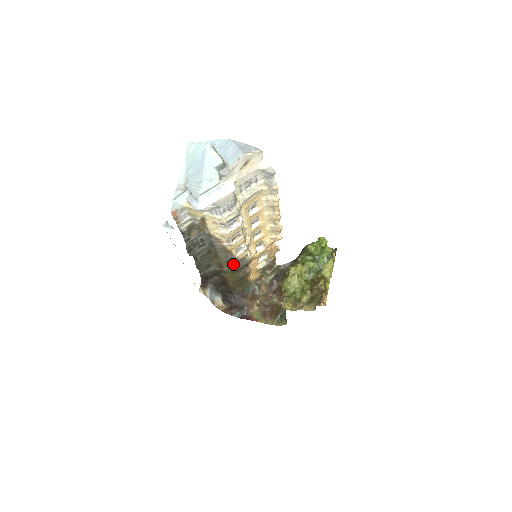
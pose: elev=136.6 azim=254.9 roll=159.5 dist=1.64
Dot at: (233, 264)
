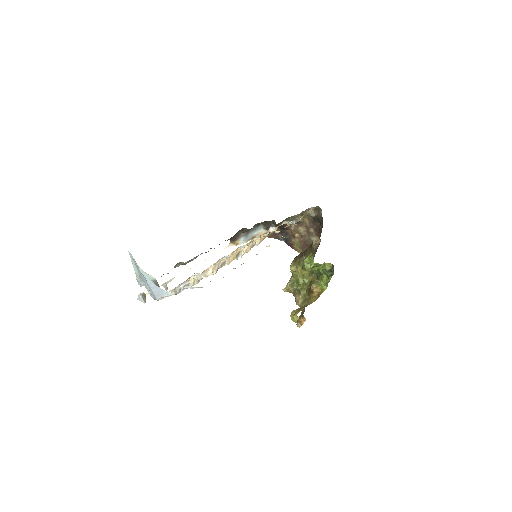
Dot at: occluded
